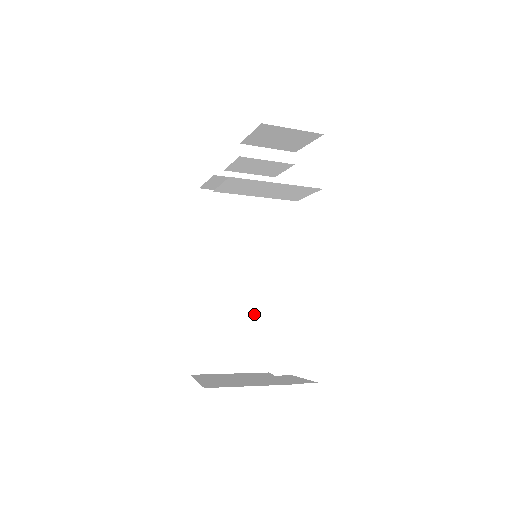
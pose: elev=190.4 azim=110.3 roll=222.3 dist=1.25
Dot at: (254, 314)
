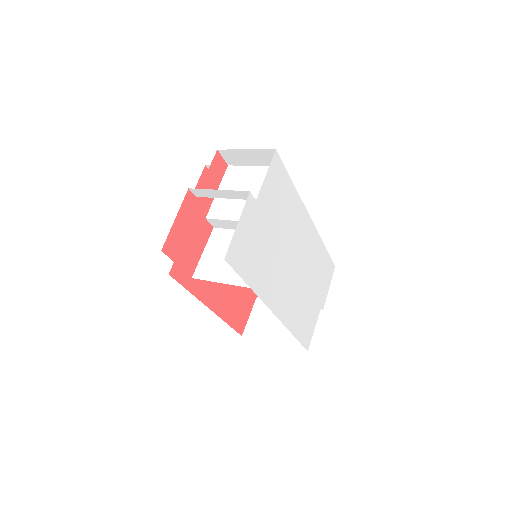
Dot at: occluded
